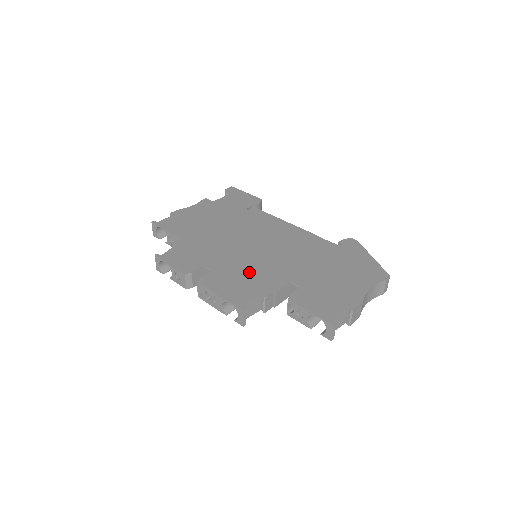
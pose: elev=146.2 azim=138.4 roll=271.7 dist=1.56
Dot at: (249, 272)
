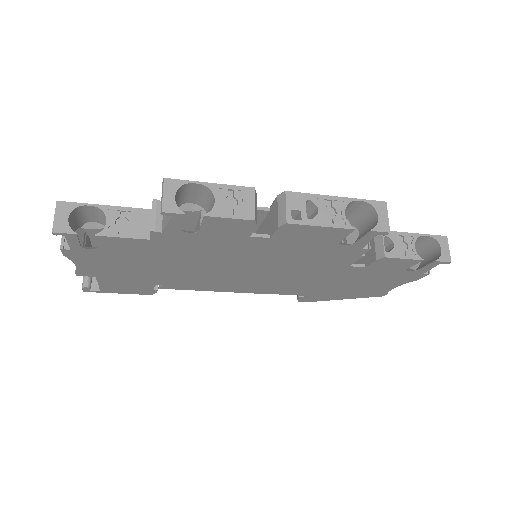
Dot at: occluded
